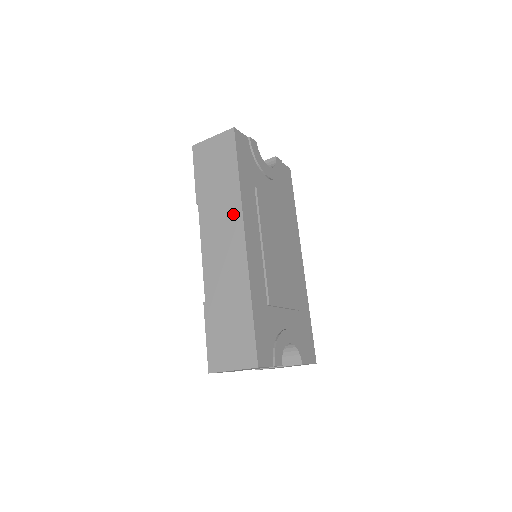
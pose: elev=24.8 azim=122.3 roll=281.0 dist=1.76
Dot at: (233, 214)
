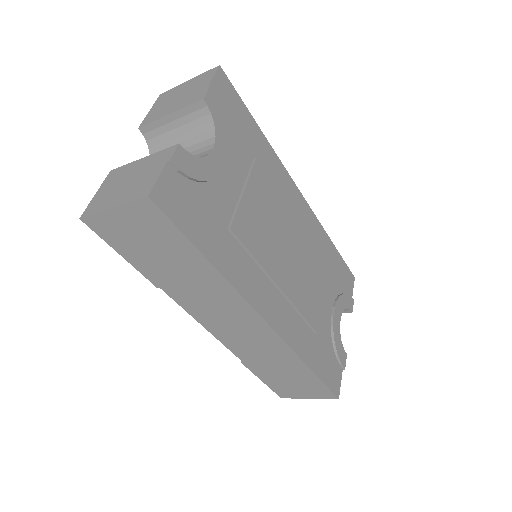
Dot at: (231, 302)
